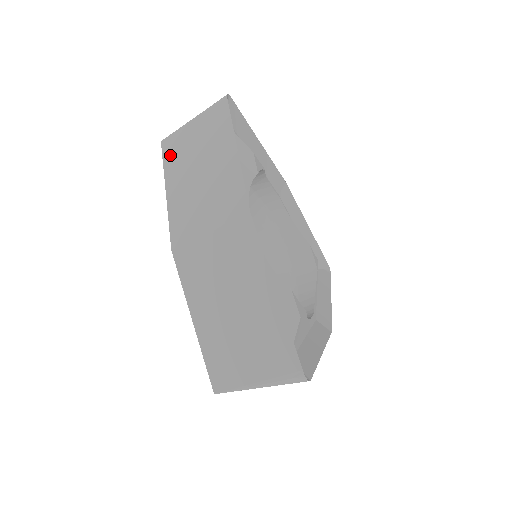
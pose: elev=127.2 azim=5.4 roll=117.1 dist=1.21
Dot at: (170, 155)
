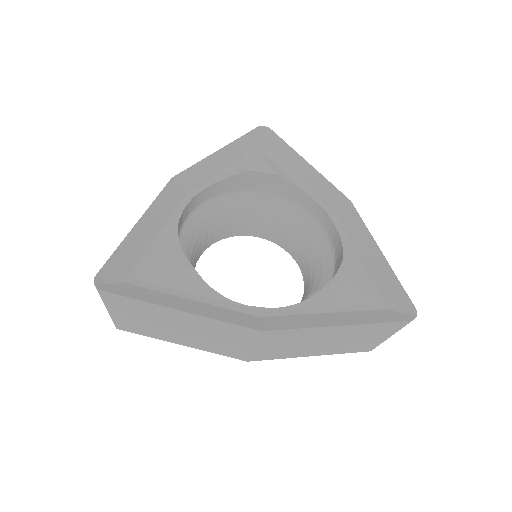
Dot at: occluded
